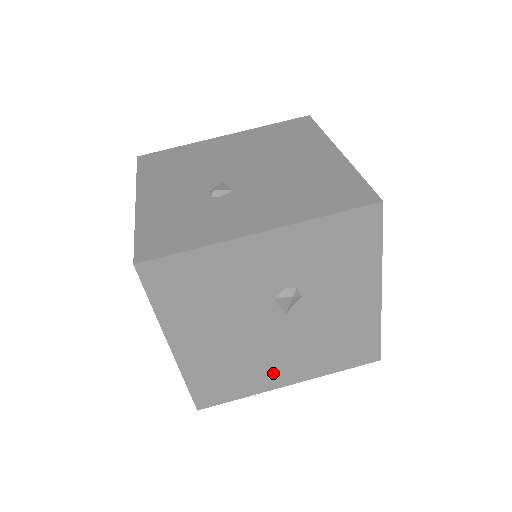
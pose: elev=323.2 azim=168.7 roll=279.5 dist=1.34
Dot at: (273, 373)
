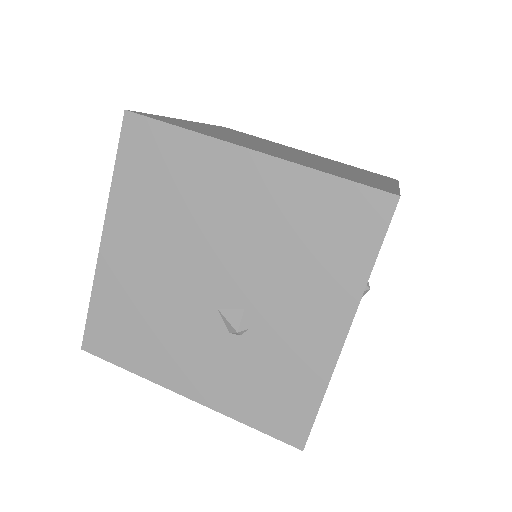
Dot at: occluded
